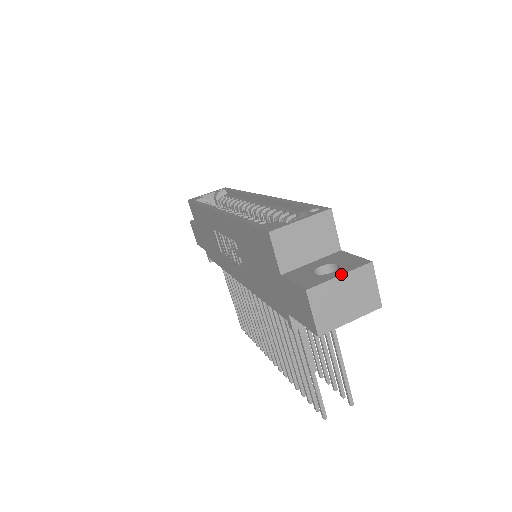
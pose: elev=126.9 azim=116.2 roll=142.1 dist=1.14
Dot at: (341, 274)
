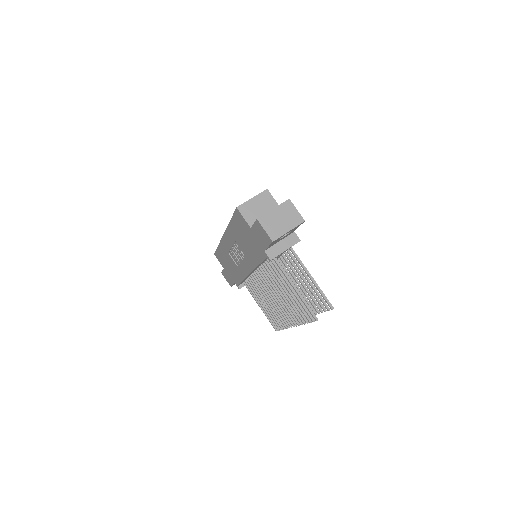
Dot at: (274, 208)
